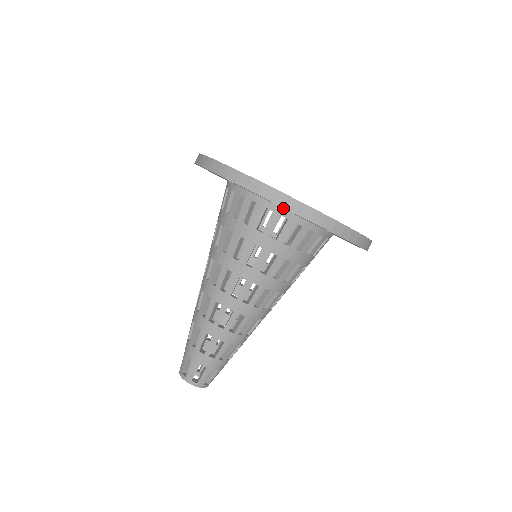
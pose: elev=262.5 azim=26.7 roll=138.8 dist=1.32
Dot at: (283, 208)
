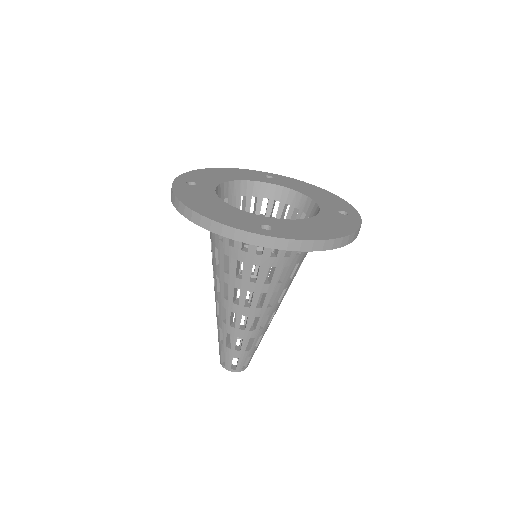
Dot at: occluded
